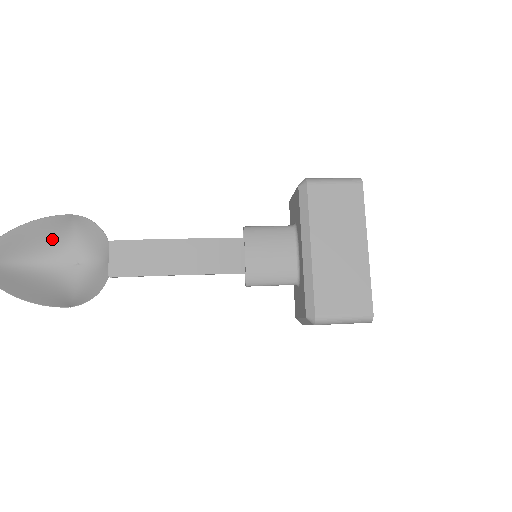
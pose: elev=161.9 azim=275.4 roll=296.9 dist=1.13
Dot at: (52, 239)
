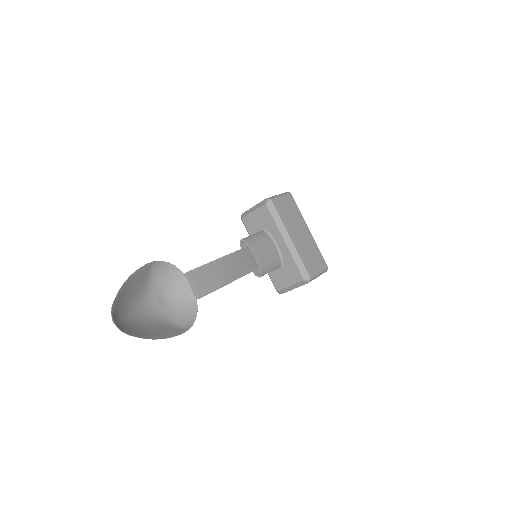
Dot at: (138, 288)
